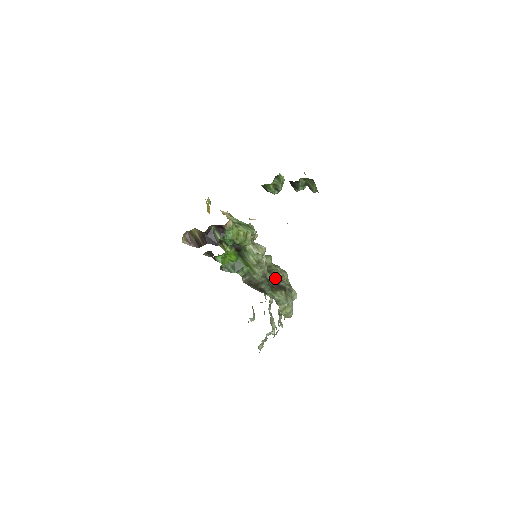
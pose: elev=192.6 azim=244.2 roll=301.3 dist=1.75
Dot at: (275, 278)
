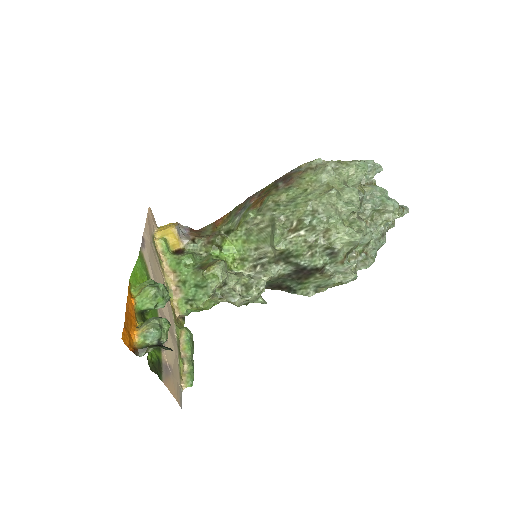
Dot at: (296, 266)
